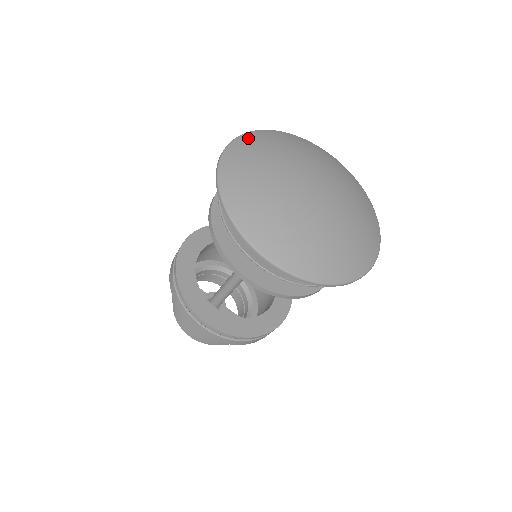
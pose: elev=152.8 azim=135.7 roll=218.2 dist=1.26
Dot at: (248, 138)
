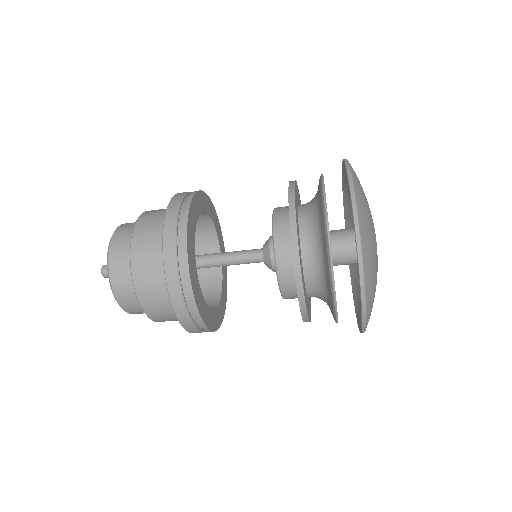
Dot at: (355, 175)
